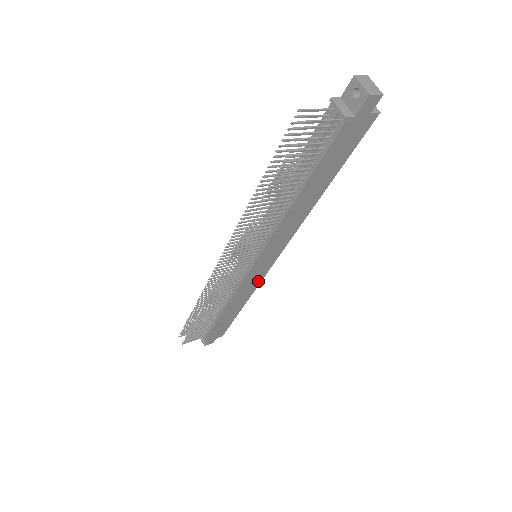
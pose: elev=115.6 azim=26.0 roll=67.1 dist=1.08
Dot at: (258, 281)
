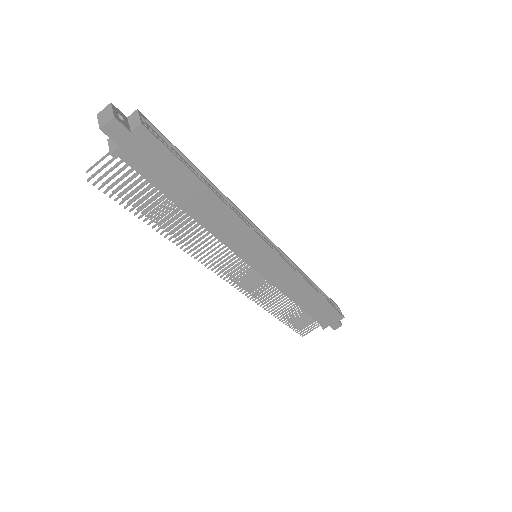
Dot at: (290, 271)
